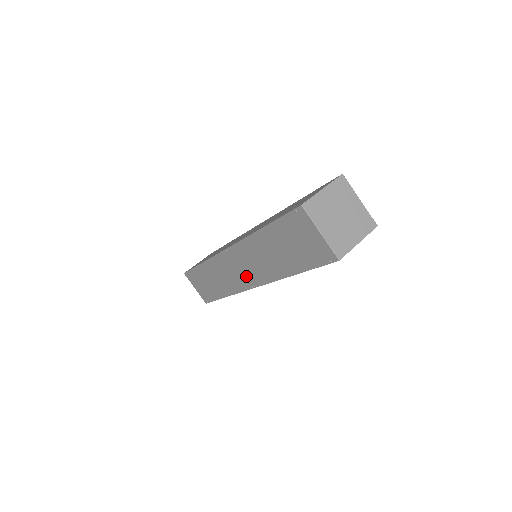
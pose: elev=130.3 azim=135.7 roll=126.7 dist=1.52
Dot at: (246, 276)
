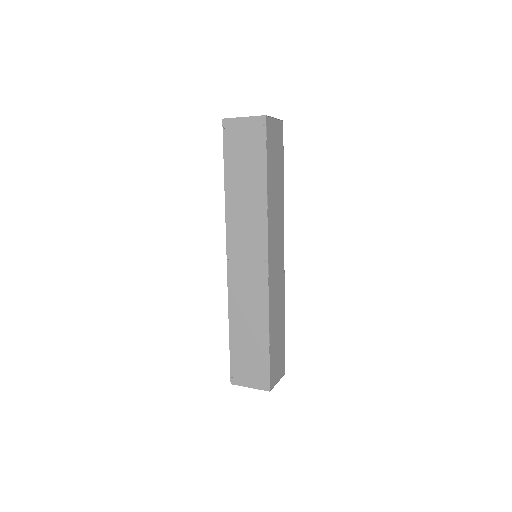
Dot at: (255, 258)
